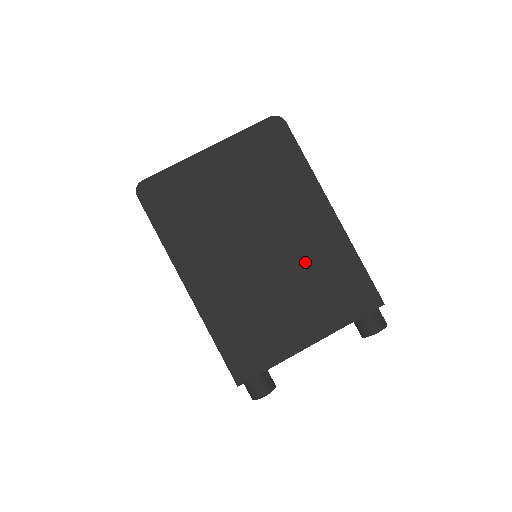
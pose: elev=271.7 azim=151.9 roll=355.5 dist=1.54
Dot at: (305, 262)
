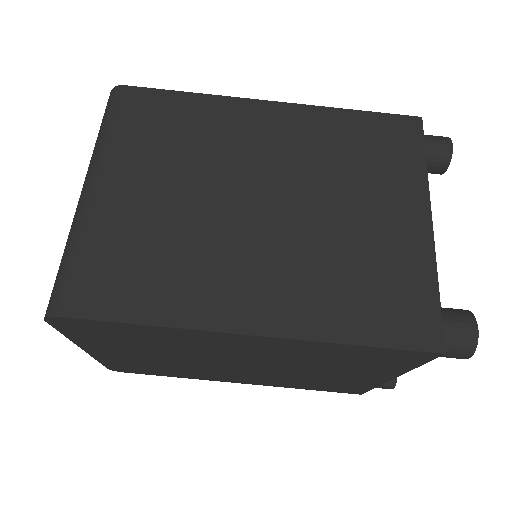
Dot at: (295, 360)
